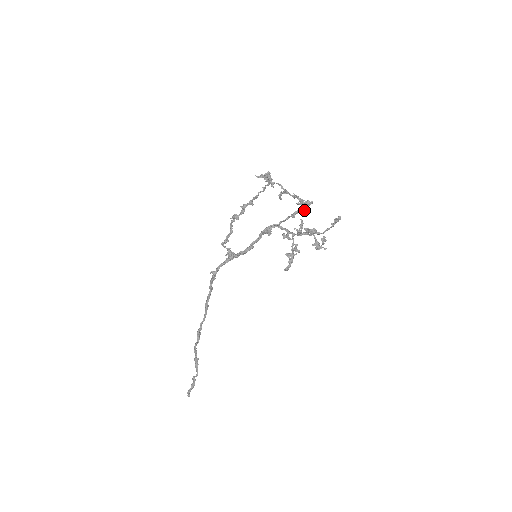
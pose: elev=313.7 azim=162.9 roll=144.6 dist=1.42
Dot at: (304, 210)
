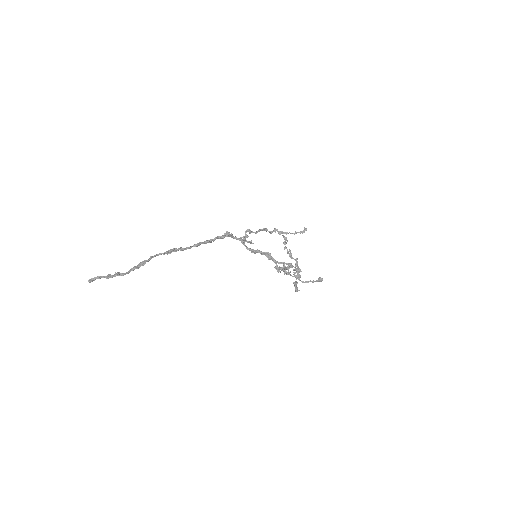
Dot at: (295, 269)
